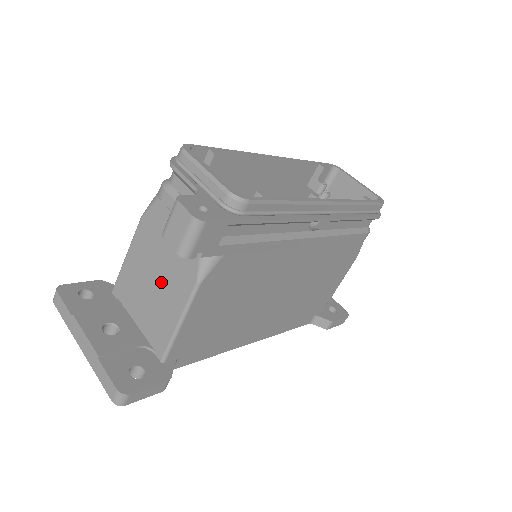
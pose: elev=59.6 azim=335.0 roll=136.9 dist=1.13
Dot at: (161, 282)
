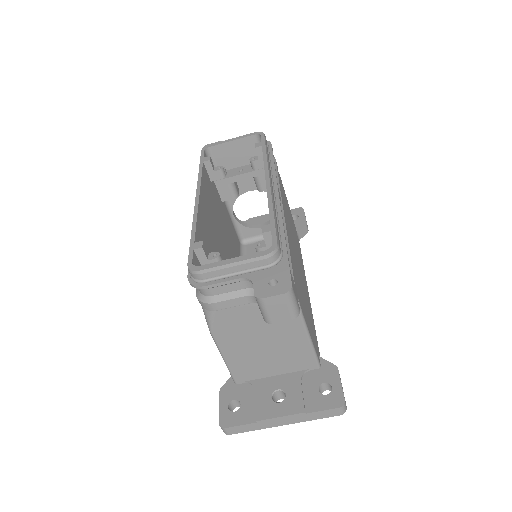
Dot at: (272, 341)
